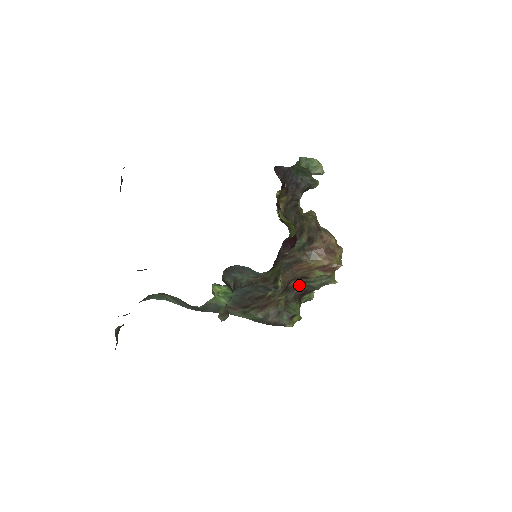
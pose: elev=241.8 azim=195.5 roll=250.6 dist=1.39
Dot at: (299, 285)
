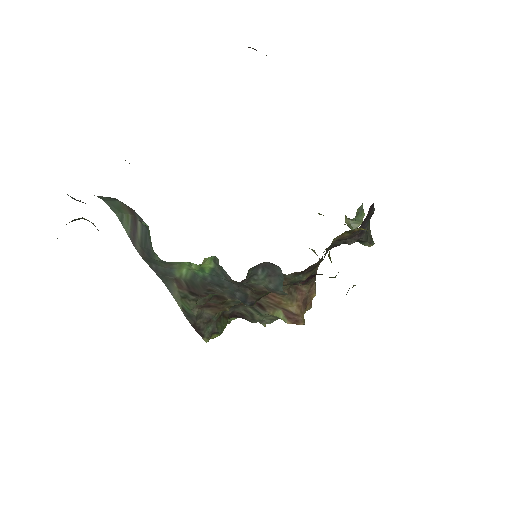
Dot at: (245, 307)
